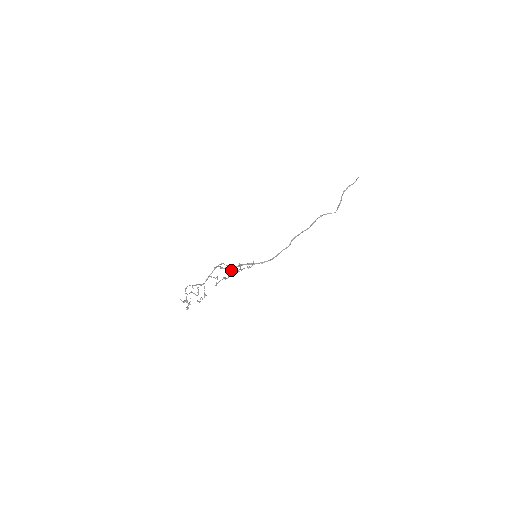
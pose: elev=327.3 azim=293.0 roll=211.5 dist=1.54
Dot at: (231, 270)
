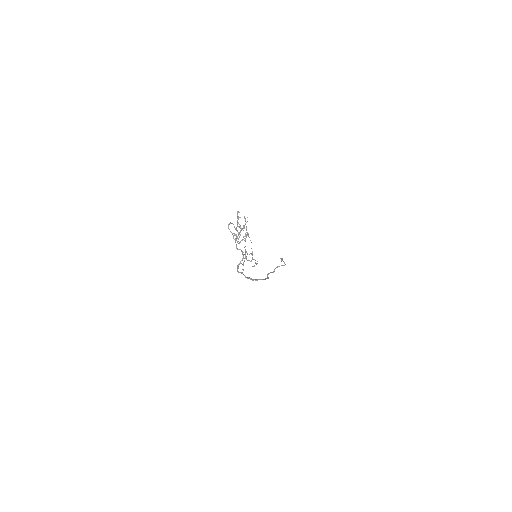
Dot at: (244, 258)
